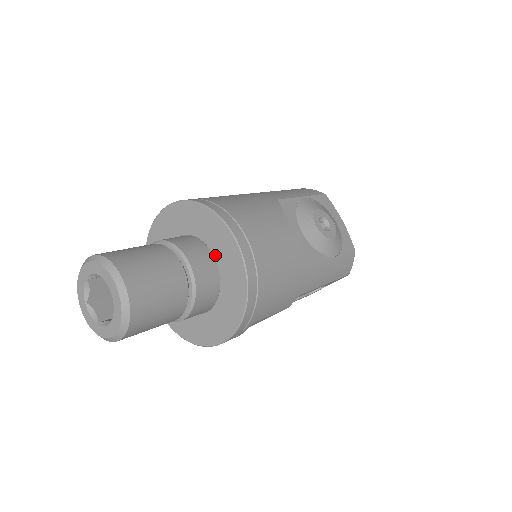
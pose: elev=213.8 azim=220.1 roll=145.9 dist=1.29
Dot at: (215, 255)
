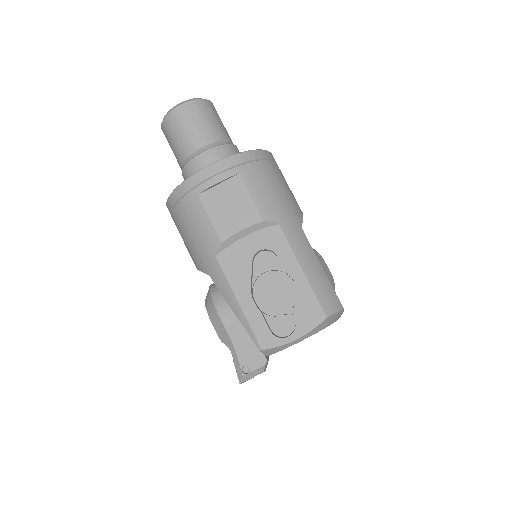
Dot at: occluded
